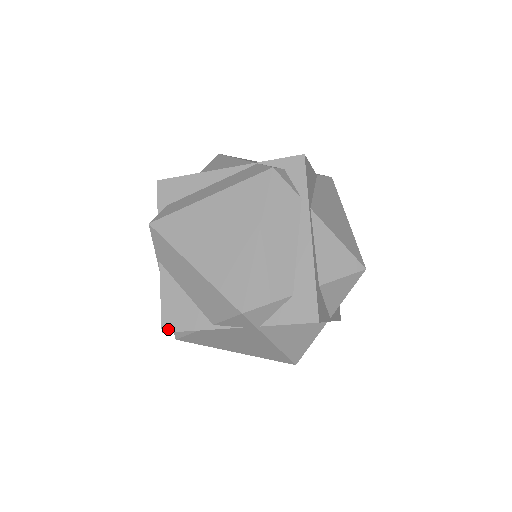
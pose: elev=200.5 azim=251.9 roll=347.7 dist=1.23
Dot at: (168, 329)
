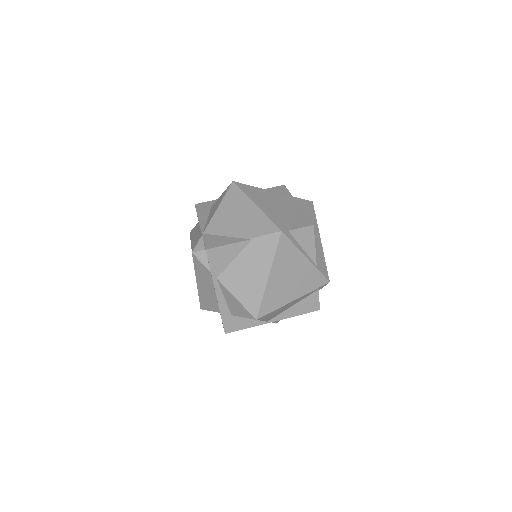
Dot at: occluded
